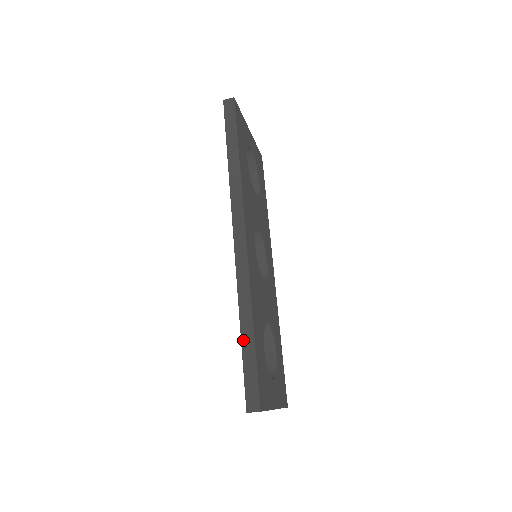
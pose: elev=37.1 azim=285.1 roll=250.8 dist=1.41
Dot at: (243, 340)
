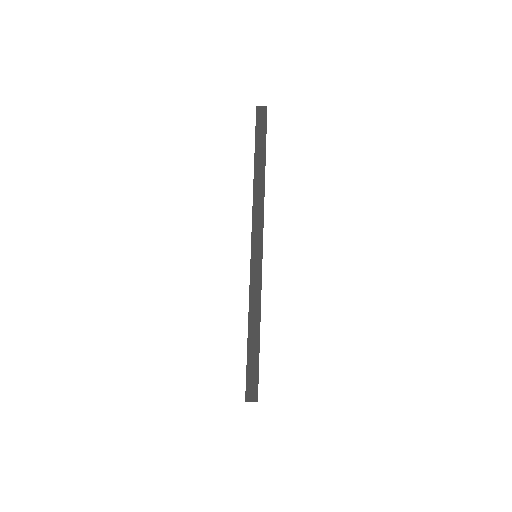
Dot at: (249, 338)
